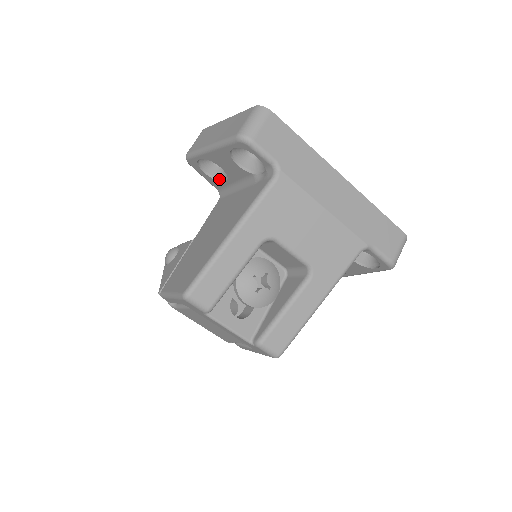
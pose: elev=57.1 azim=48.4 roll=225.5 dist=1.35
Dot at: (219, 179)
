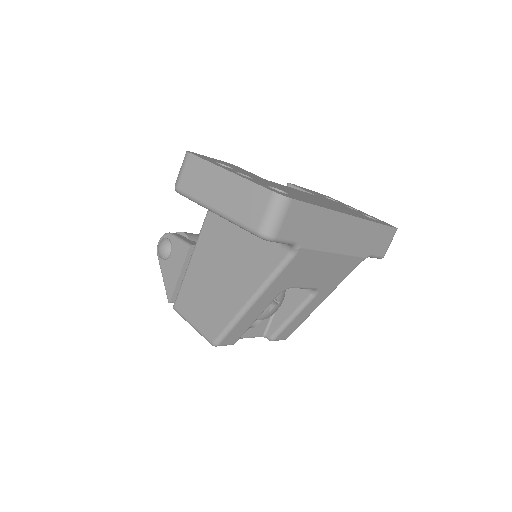
Dot at: occluded
